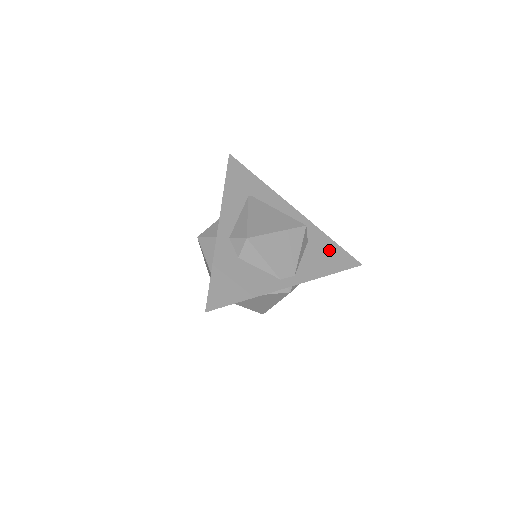
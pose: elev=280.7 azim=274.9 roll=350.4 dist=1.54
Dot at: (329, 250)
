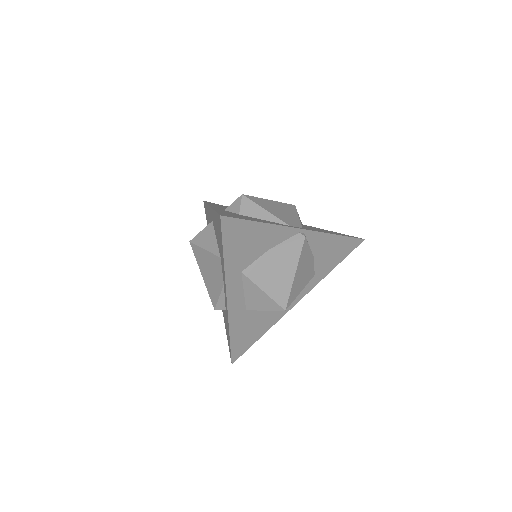
Dot at: occluded
